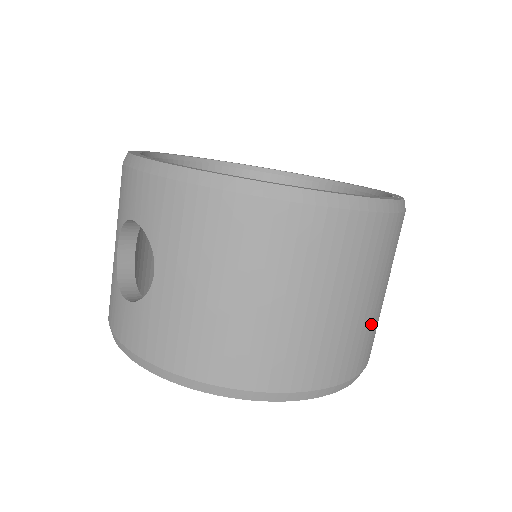
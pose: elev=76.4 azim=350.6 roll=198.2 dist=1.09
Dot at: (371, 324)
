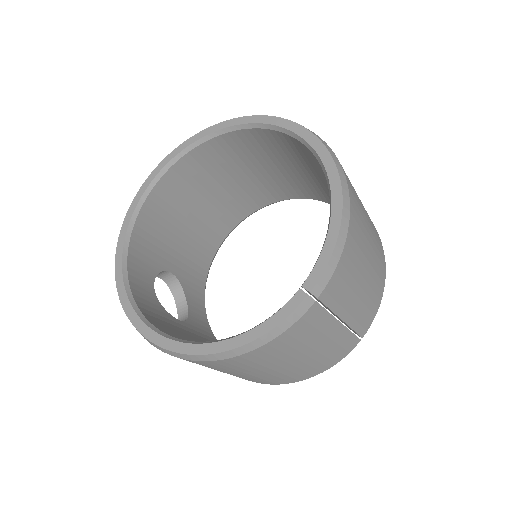
Dot at: (322, 355)
